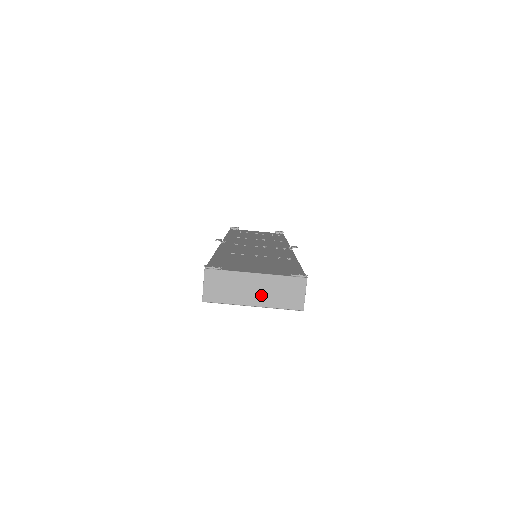
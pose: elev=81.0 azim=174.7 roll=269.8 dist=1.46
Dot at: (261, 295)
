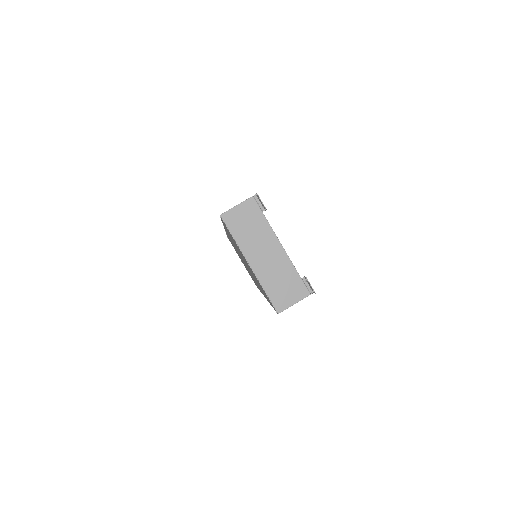
Dot at: (265, 264)
